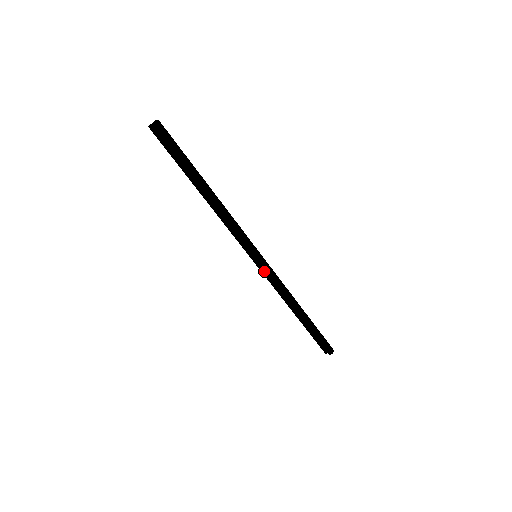
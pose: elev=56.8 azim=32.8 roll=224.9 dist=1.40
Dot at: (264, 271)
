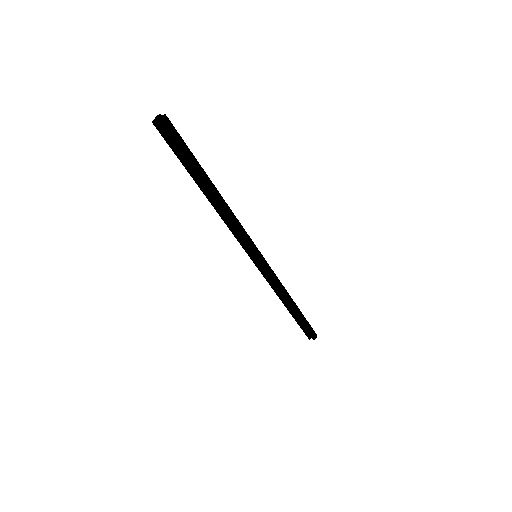
Dot at: (264, 270)
